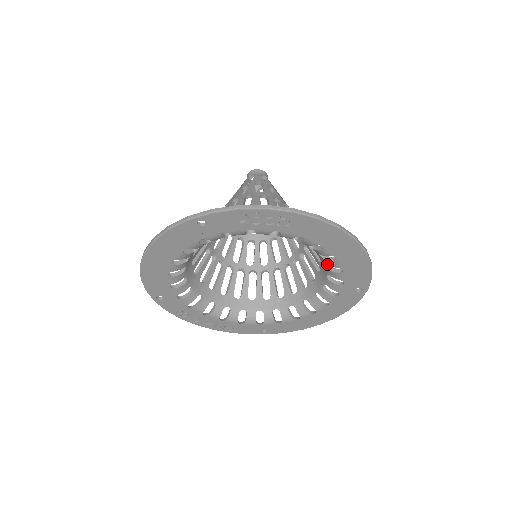
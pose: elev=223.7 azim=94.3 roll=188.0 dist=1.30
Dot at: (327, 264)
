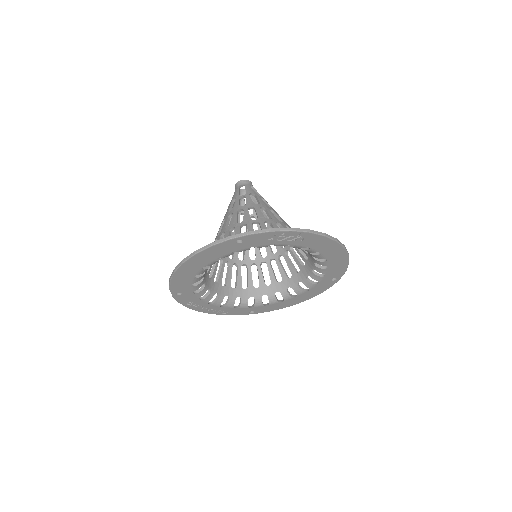
Dot at: (317, 263)
